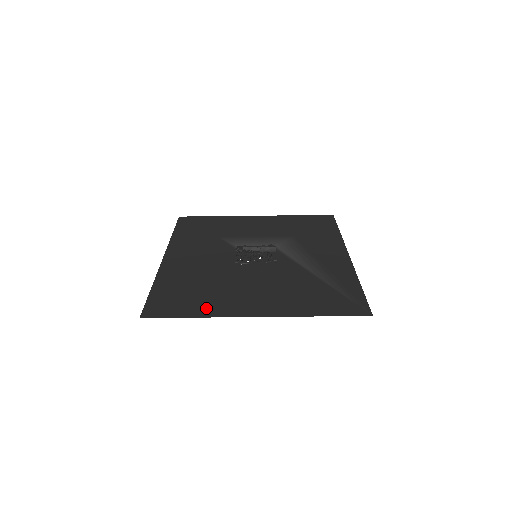
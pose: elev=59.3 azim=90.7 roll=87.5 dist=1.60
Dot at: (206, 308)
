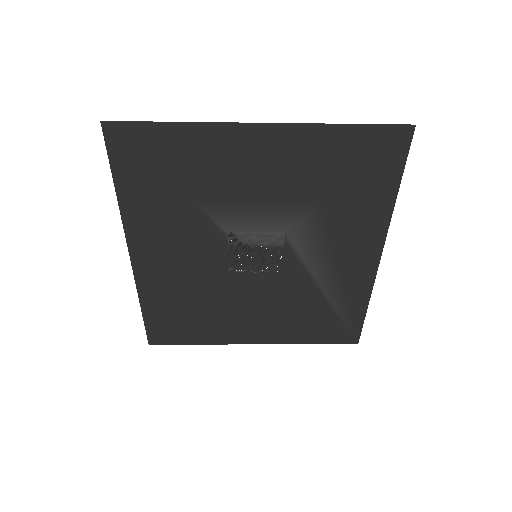
Dot at: (207, 336)
